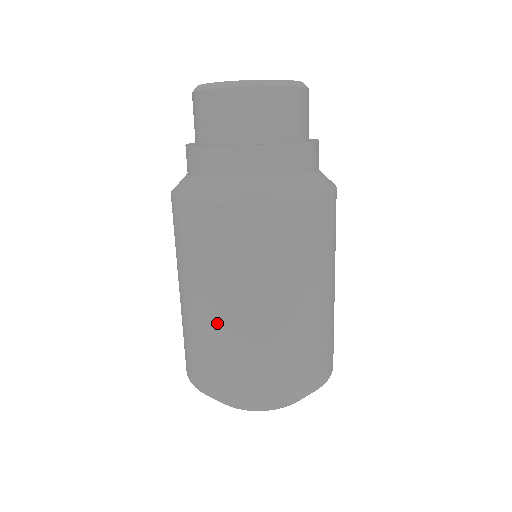
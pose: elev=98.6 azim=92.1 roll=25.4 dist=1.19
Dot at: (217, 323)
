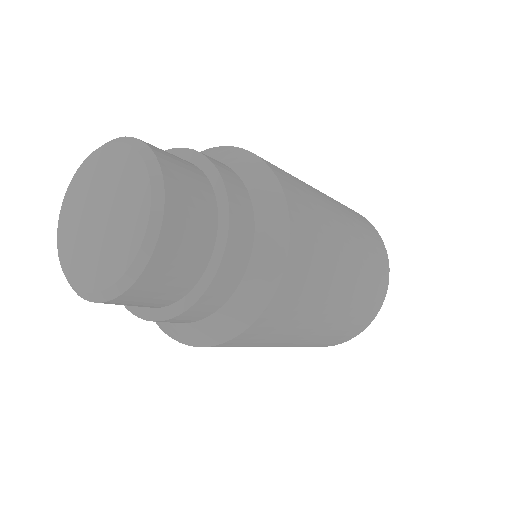
Dot at: occluded
